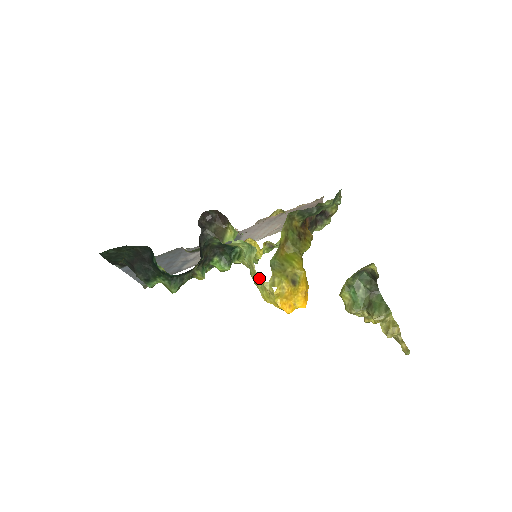
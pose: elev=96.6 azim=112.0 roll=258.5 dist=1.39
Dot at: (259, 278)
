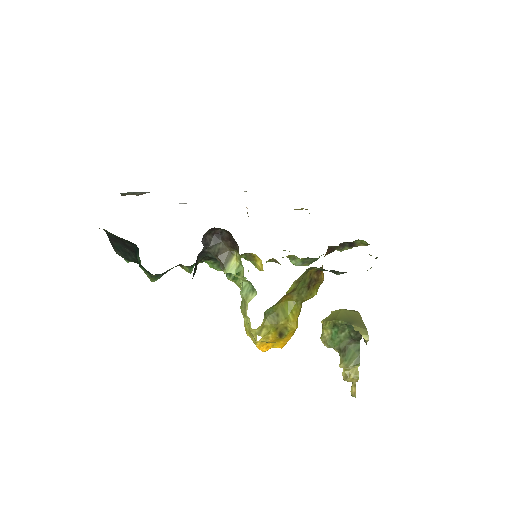
Dot at: (248, 321)
